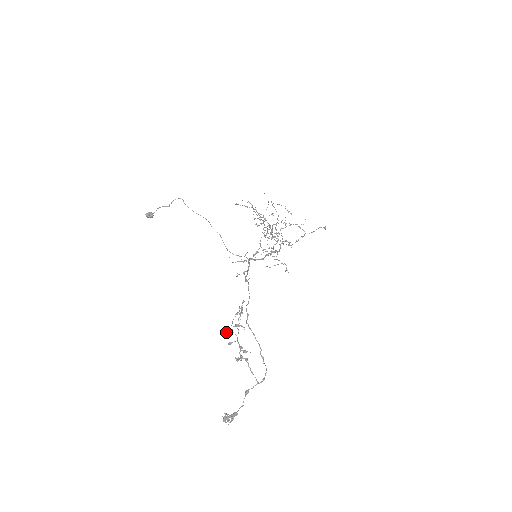
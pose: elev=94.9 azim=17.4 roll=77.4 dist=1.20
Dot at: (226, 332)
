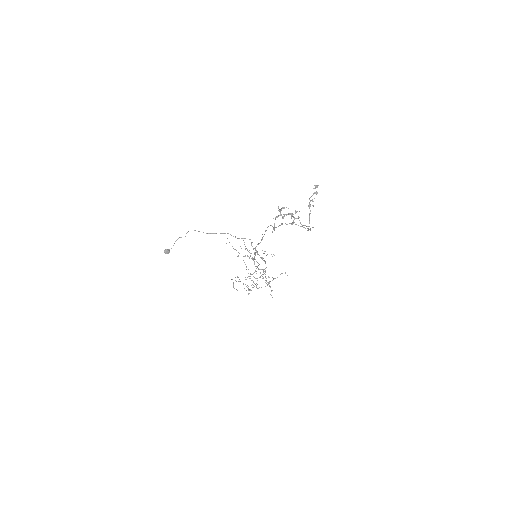
Dot at: (277, 216)
